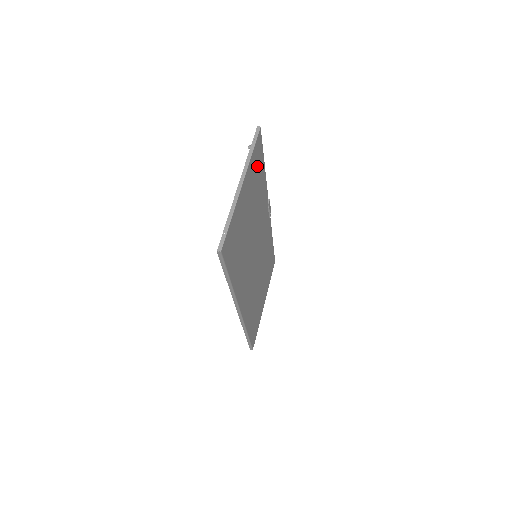
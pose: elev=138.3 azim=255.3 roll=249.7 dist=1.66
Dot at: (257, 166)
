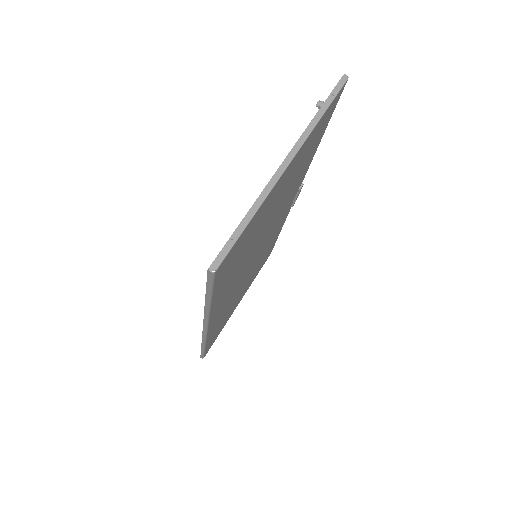
Dot at: (316, 137)
